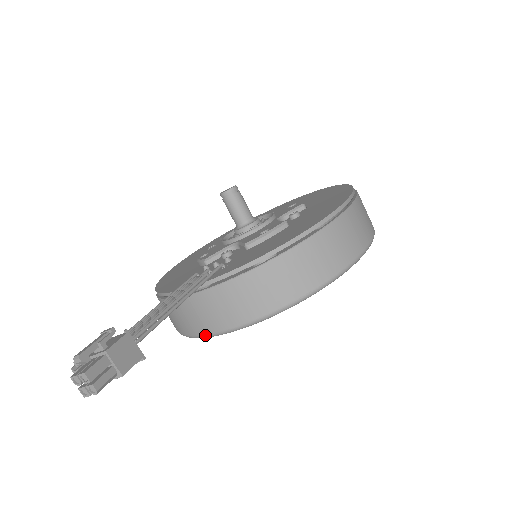
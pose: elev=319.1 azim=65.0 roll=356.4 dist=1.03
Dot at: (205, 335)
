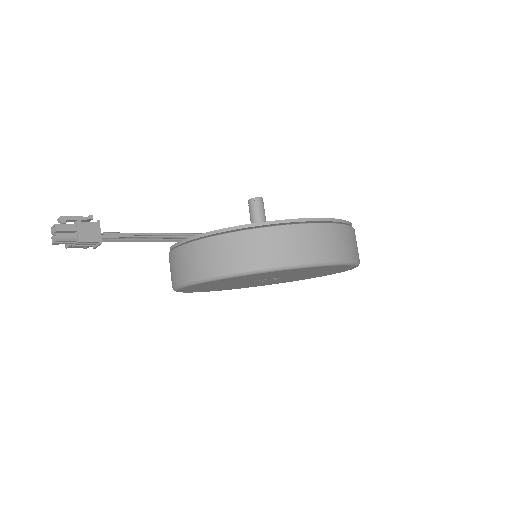
Dot at: (178, 284)
